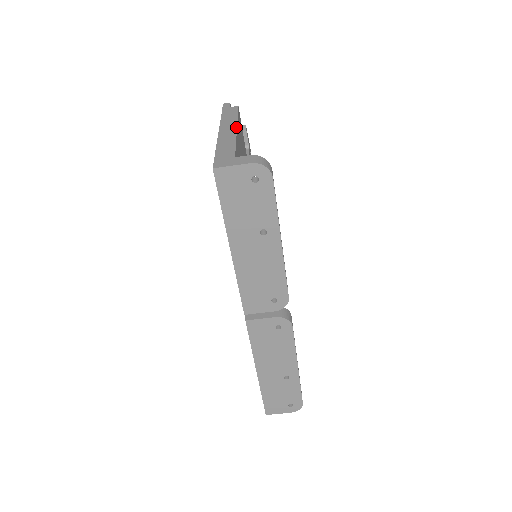
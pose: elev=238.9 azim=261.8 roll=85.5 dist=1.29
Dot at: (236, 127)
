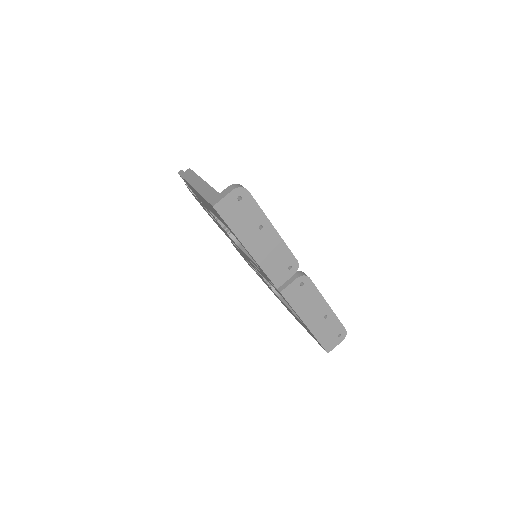
Dot at: (202, 179)
